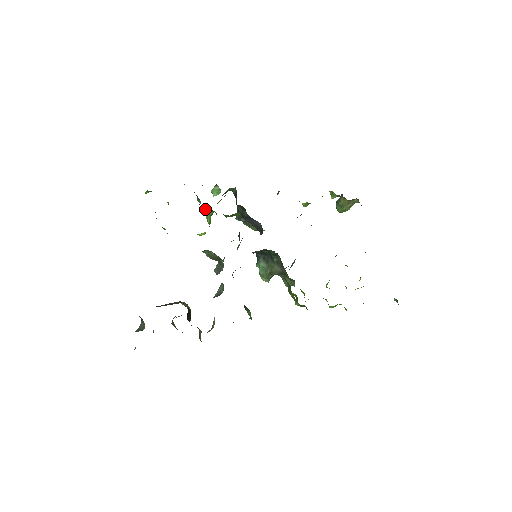
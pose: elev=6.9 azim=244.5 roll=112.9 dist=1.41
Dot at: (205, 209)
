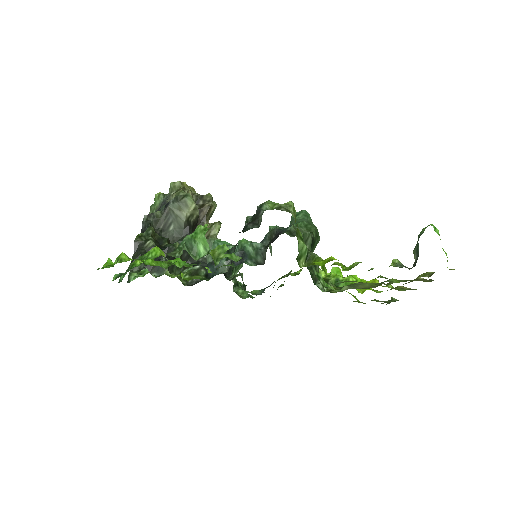
Dot at: occluded
